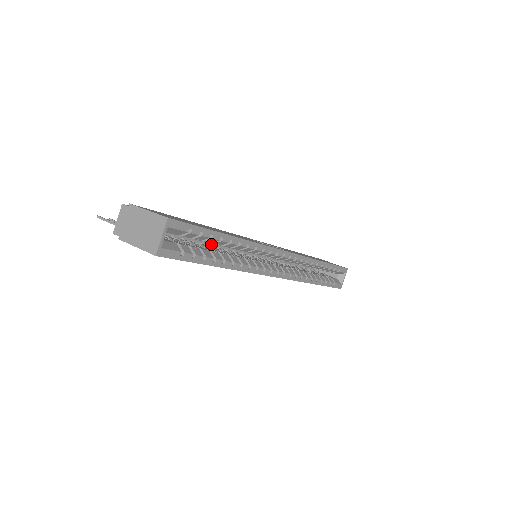
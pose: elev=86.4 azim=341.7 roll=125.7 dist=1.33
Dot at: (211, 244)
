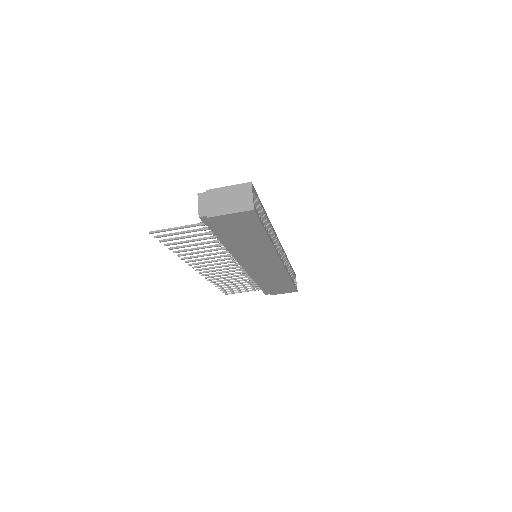
Dot at: occluded
